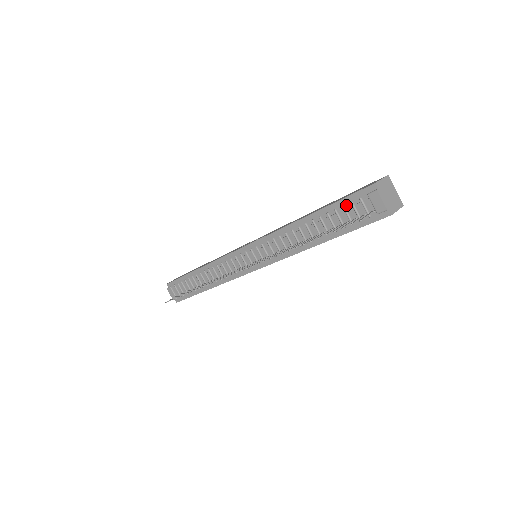
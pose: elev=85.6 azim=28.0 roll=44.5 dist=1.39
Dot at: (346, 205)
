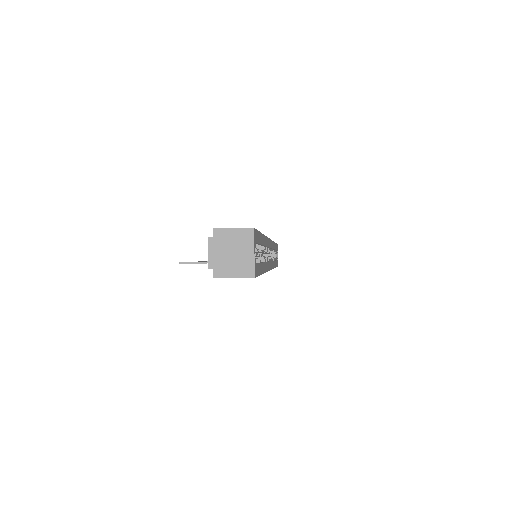
Dot at: occluded
